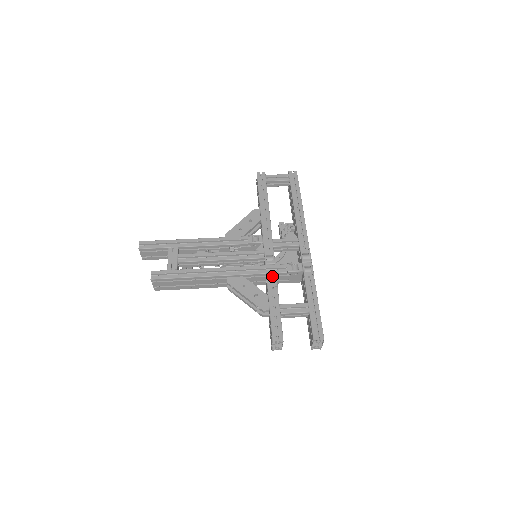
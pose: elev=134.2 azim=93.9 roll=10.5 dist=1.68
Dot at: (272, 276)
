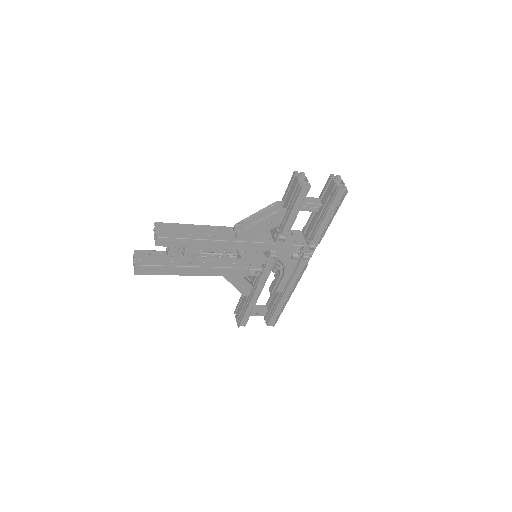
Dot at: occluded
